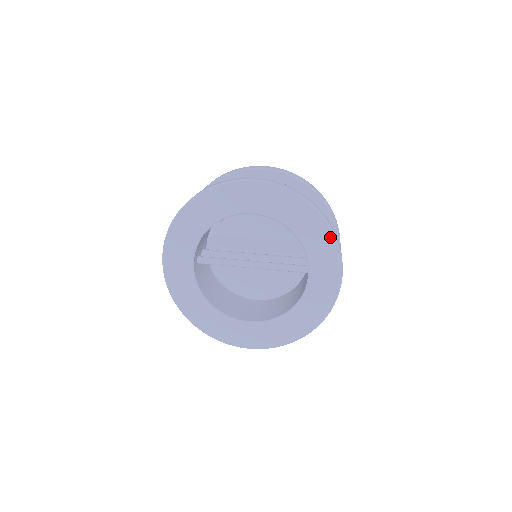
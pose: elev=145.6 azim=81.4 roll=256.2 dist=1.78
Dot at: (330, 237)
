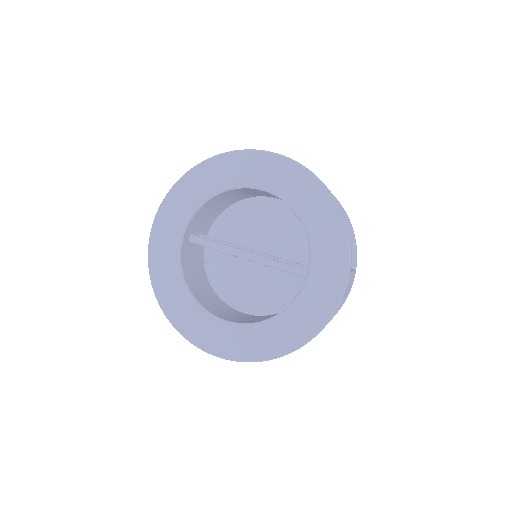
Dot at: (342, 233)
